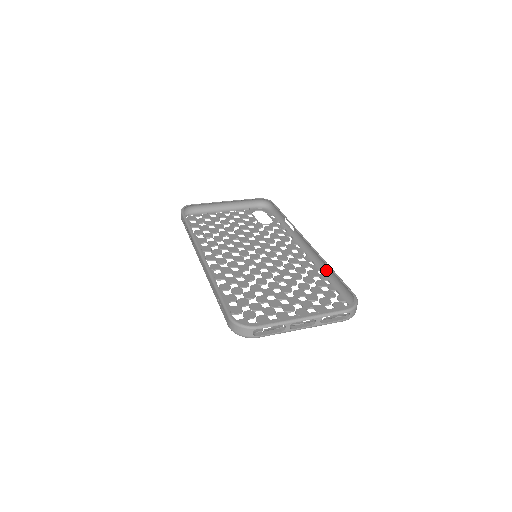
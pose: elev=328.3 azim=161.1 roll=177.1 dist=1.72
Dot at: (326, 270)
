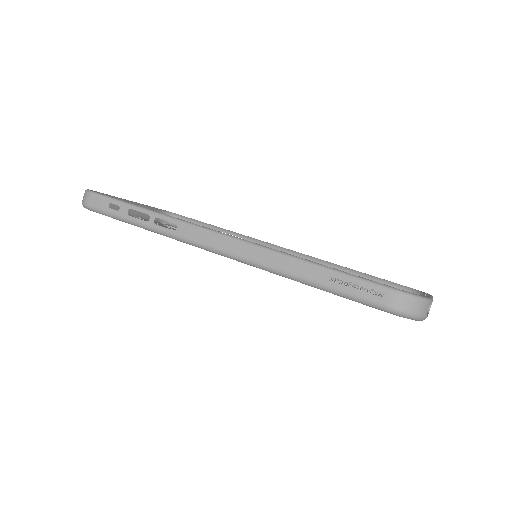
Dot at: occluded
